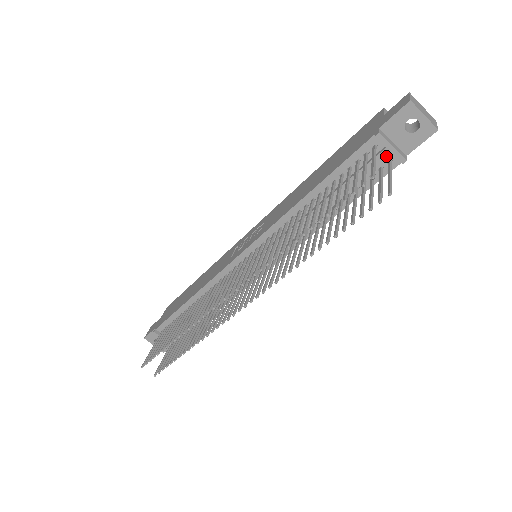
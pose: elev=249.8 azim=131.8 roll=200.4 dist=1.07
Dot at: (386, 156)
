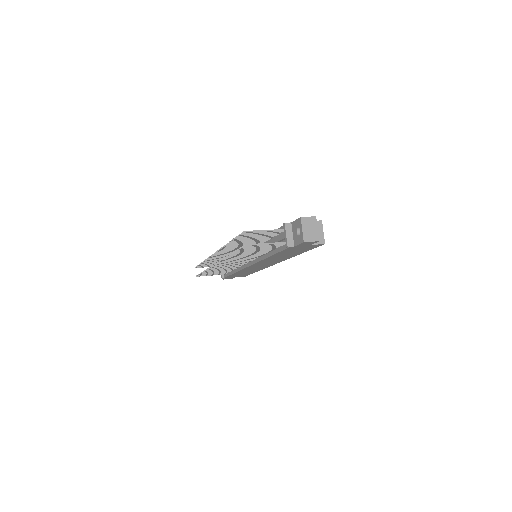
Dot at: (284, 238)
